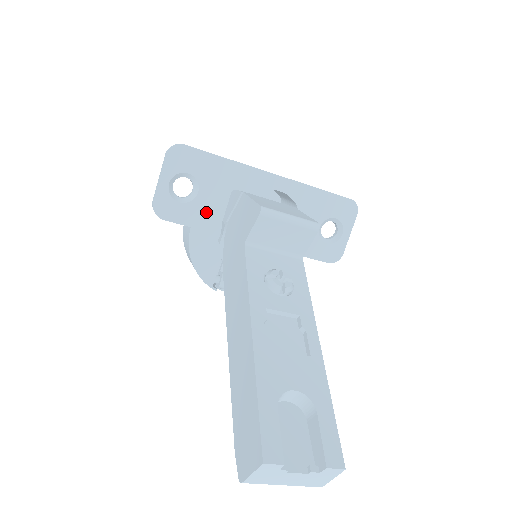
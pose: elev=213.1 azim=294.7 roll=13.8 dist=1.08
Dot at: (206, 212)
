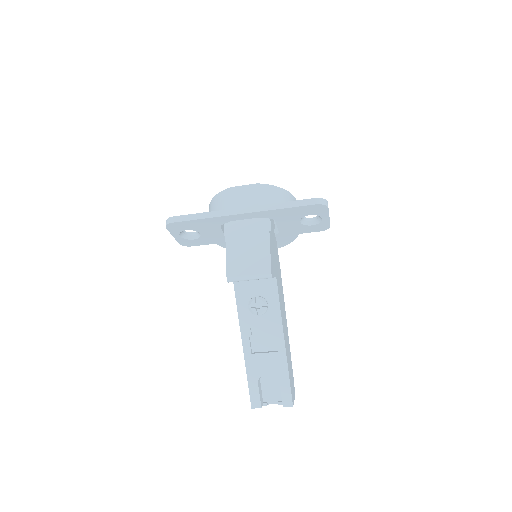
Dot at: (213, 238)
